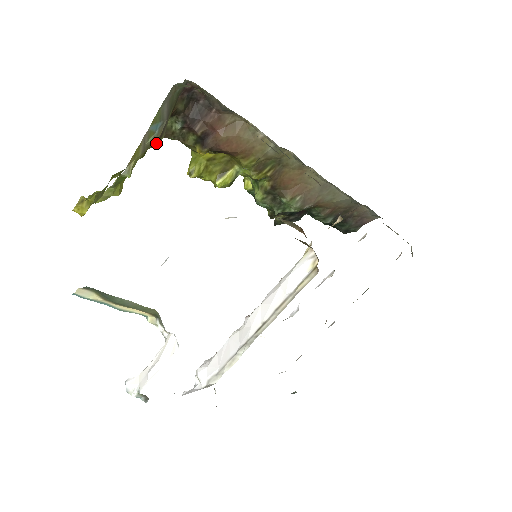
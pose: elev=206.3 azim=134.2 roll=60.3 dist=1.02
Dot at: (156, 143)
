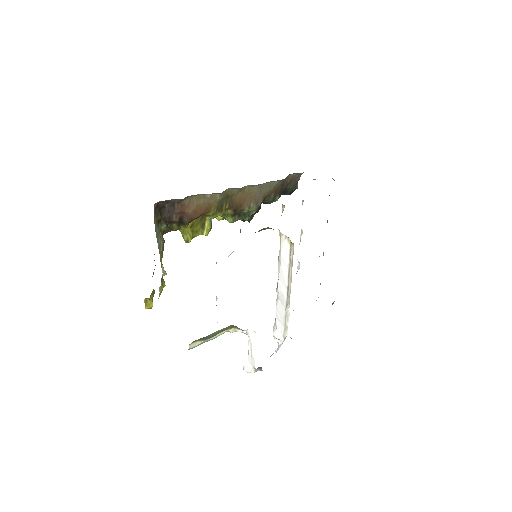
Dot at: occluded
